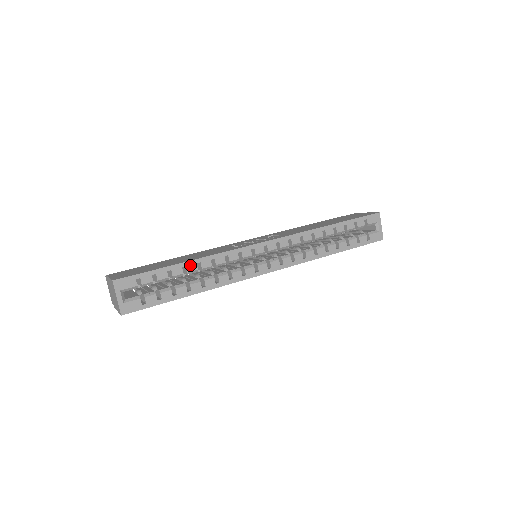
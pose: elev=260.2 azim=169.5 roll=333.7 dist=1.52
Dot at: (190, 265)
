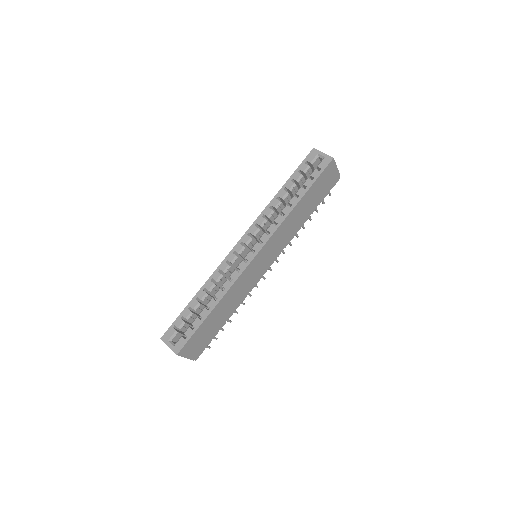
Dot at: (200, 294)
